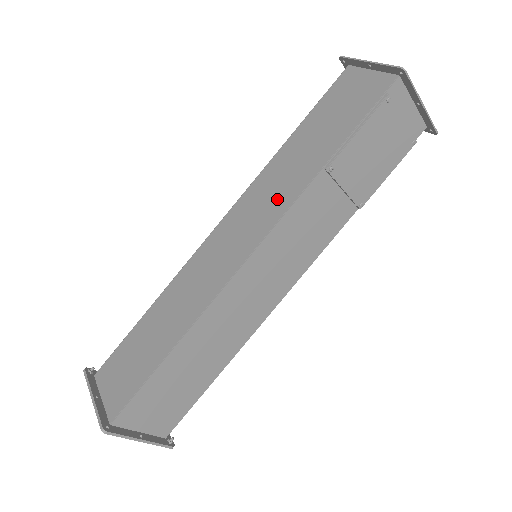
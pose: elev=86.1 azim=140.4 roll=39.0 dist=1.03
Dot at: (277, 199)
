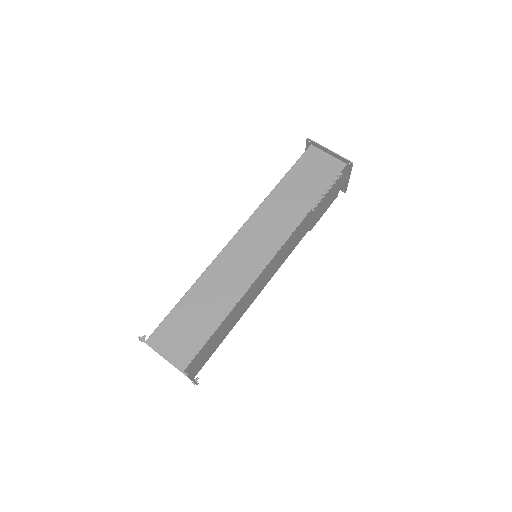
Dot at: (283, 224)
